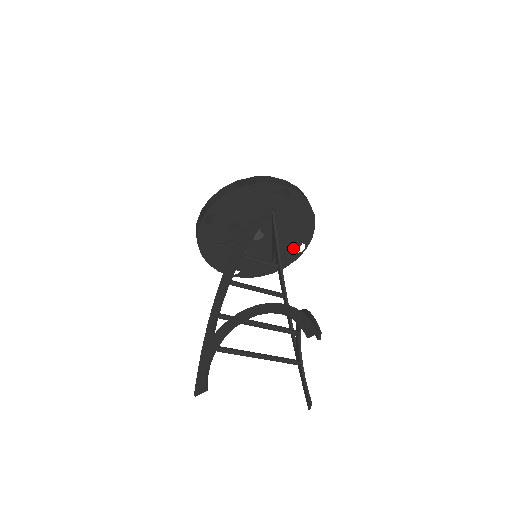
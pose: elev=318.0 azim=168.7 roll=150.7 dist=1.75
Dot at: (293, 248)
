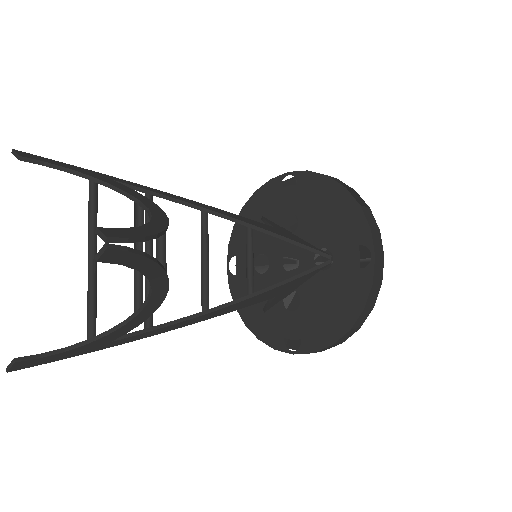
Dot at: (289, 331)
